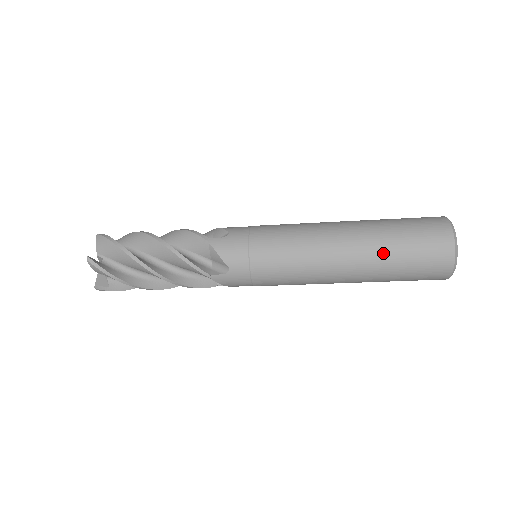
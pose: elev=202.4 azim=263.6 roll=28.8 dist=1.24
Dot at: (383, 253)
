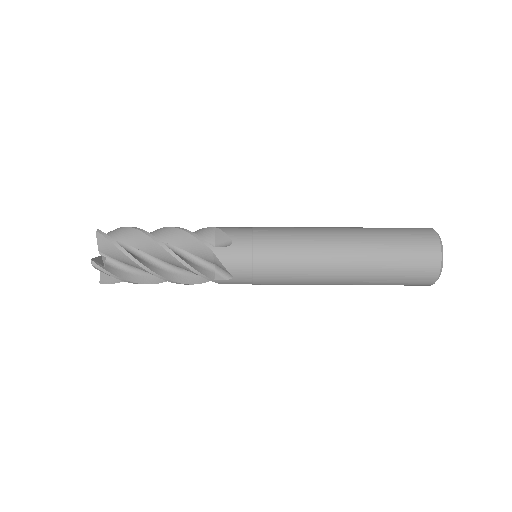
Dot at: (376, 270)
